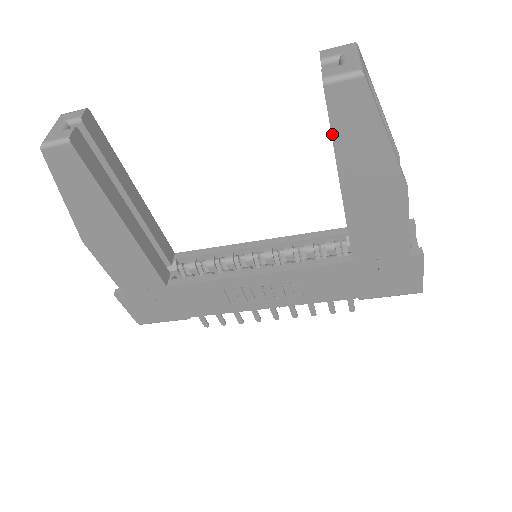
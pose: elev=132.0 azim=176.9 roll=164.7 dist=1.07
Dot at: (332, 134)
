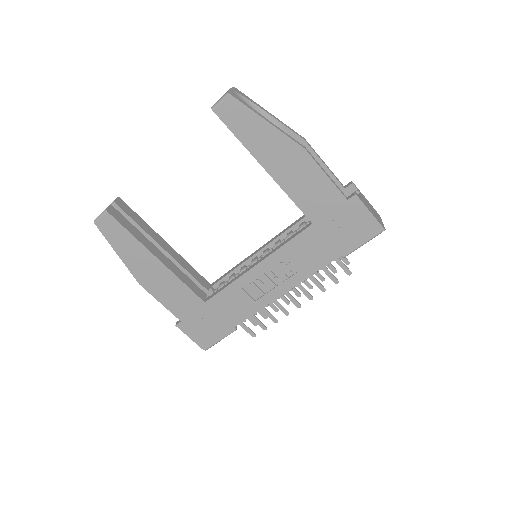
Dot at: (236, 136)
